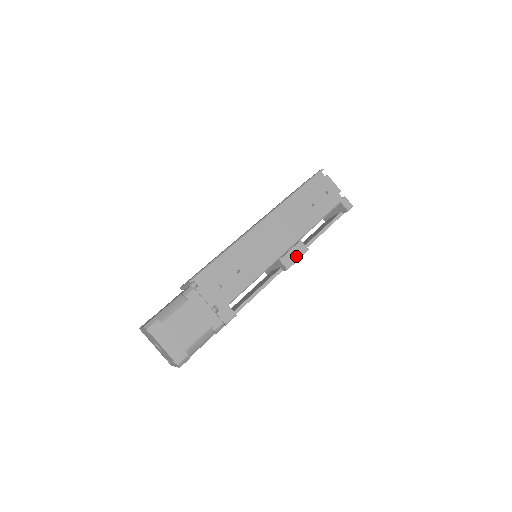
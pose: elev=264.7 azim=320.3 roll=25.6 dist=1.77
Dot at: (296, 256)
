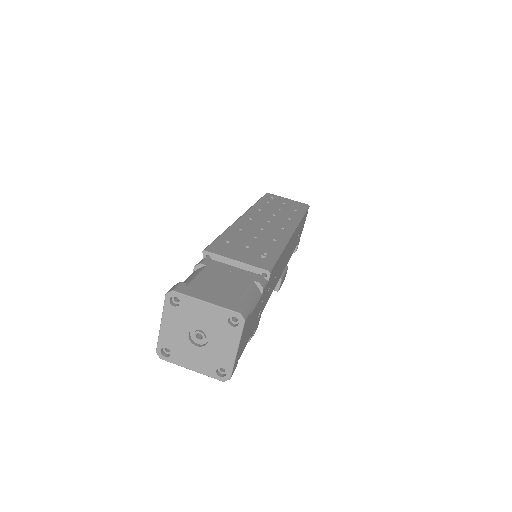
Dot at: (283, 280)
